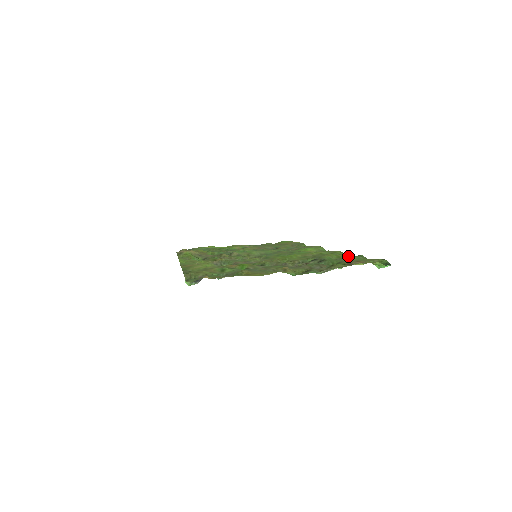
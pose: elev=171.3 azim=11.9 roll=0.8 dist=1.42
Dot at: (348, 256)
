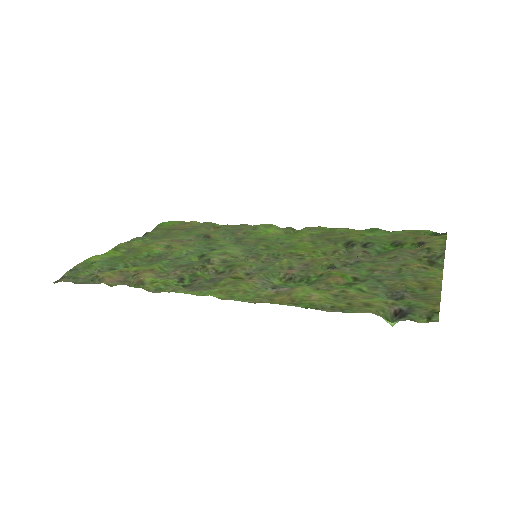
Dot at: (366, 232)
